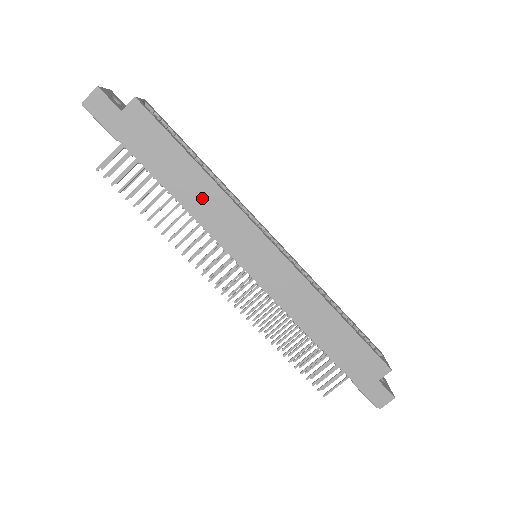
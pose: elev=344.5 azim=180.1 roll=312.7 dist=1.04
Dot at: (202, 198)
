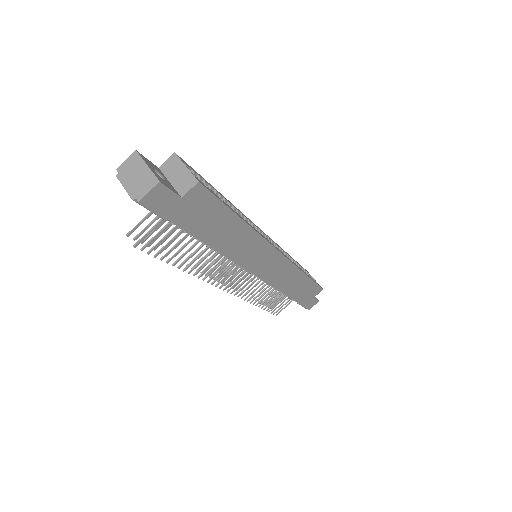
Dot at: (238, 243)
